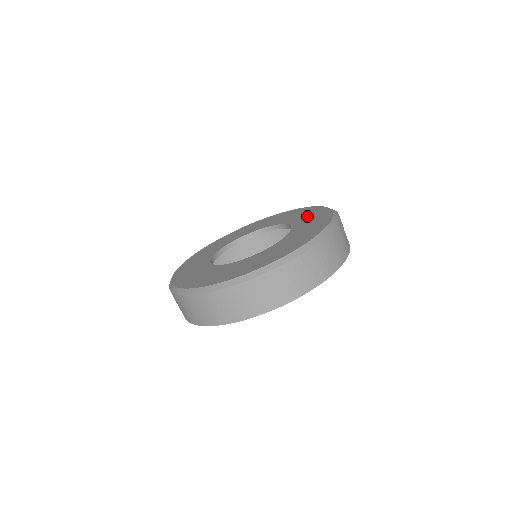
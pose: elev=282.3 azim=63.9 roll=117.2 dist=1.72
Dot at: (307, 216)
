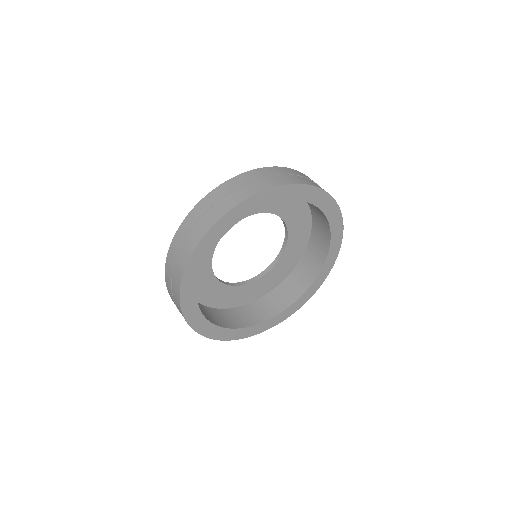
Dot at: occluded
